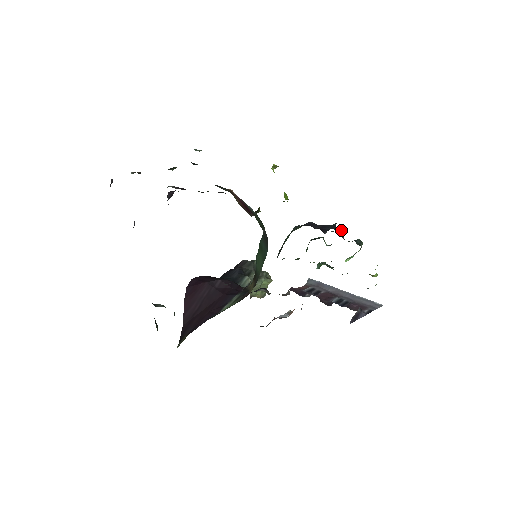
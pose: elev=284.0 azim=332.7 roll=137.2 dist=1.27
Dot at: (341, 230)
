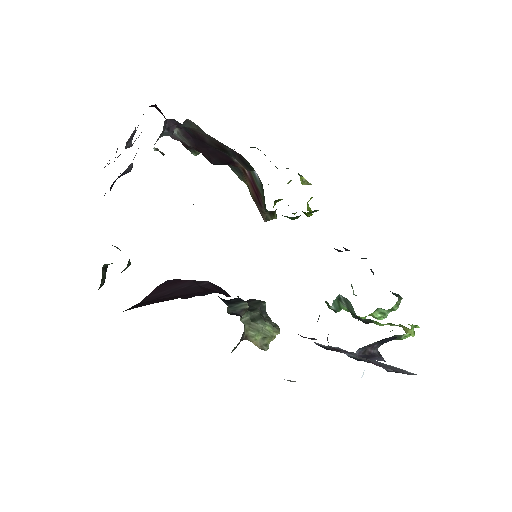
Dot at: occluded
